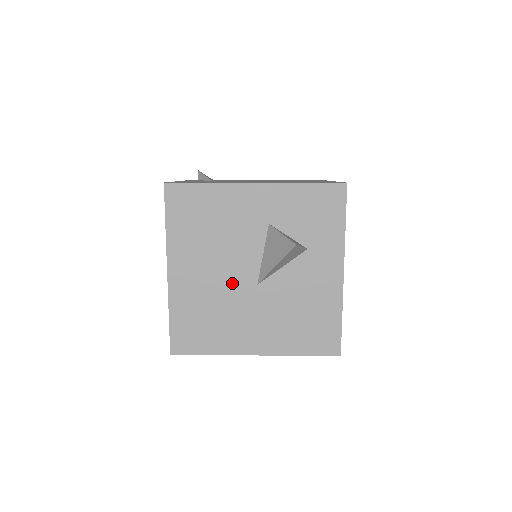
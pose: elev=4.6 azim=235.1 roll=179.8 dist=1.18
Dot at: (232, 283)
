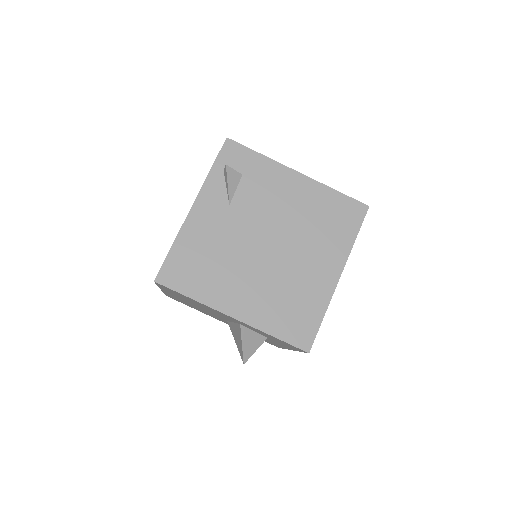
Dot at: (209, 312)
